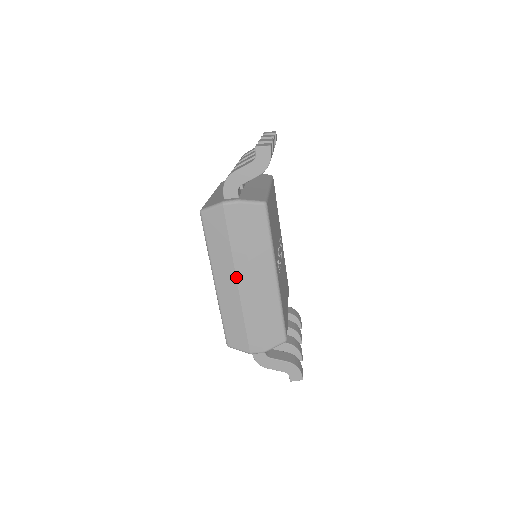
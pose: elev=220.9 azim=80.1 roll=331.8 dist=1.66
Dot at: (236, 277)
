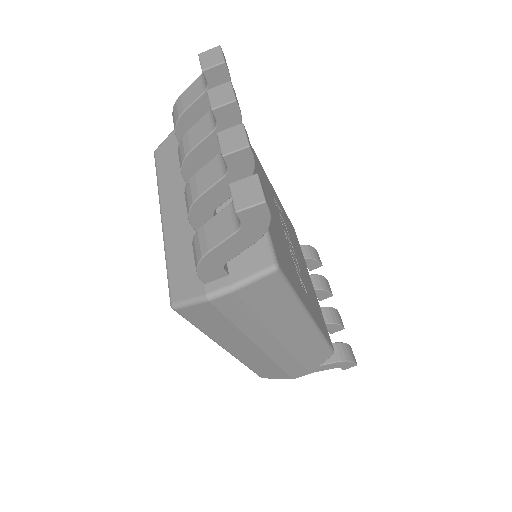
Dot at: (256, 345)
